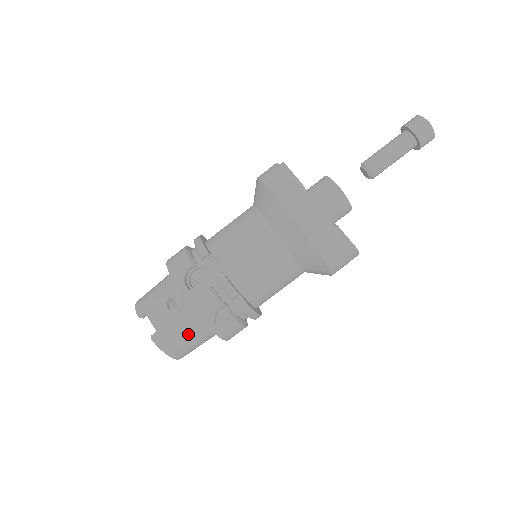
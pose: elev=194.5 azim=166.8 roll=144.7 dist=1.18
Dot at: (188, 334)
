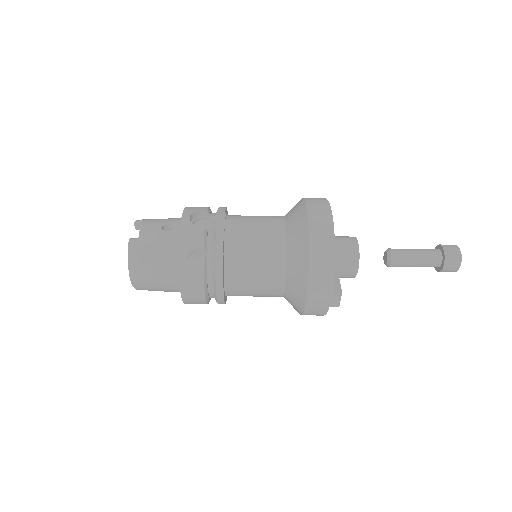
Dot at: (158, 257)
